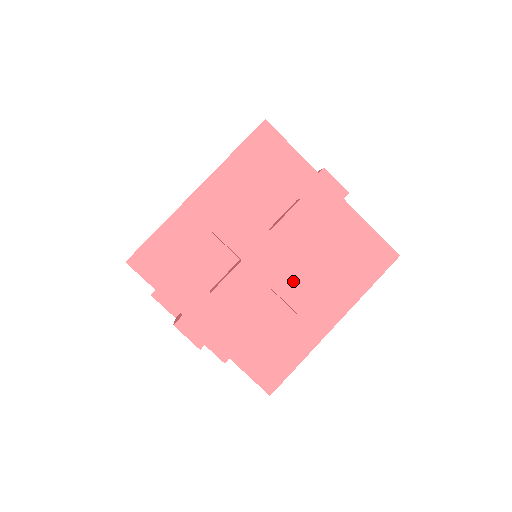
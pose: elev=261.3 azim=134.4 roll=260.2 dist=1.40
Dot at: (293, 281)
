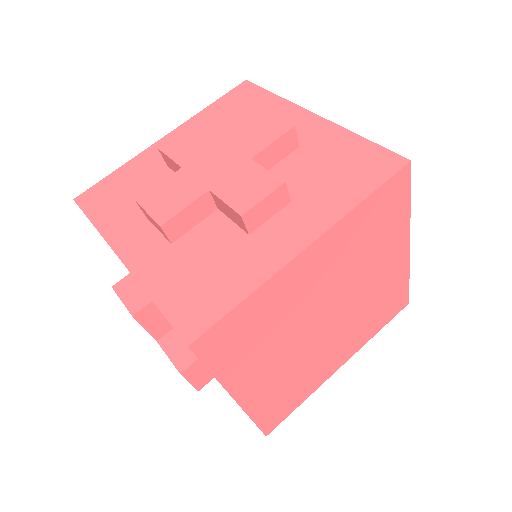
Dot at: (239, 180)
